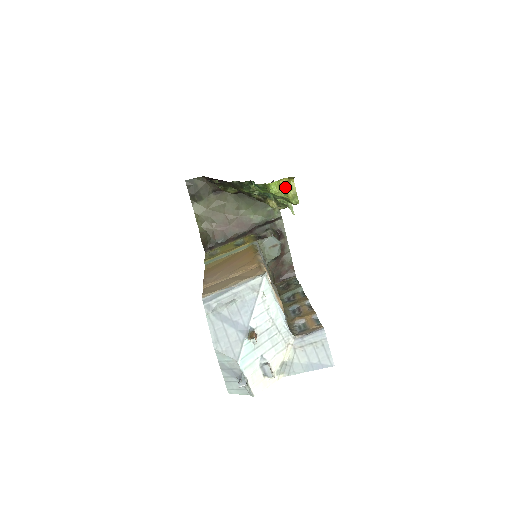
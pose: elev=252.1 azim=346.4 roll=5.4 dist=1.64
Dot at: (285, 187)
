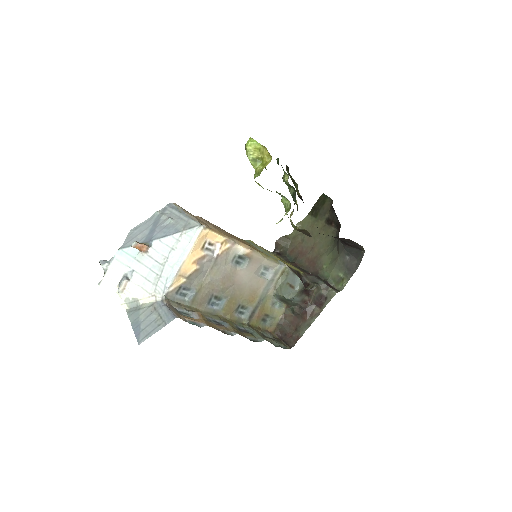
Dot at: (262, 158)
